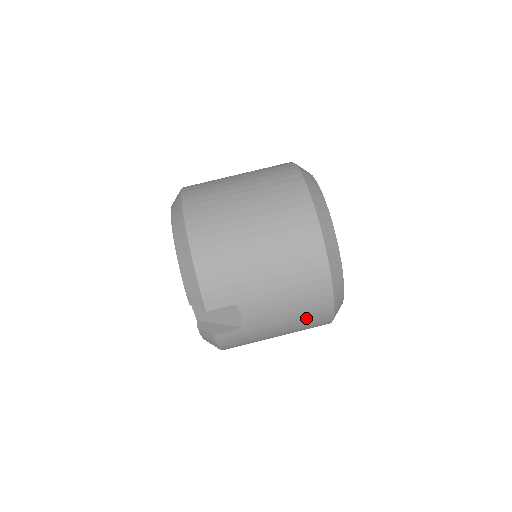
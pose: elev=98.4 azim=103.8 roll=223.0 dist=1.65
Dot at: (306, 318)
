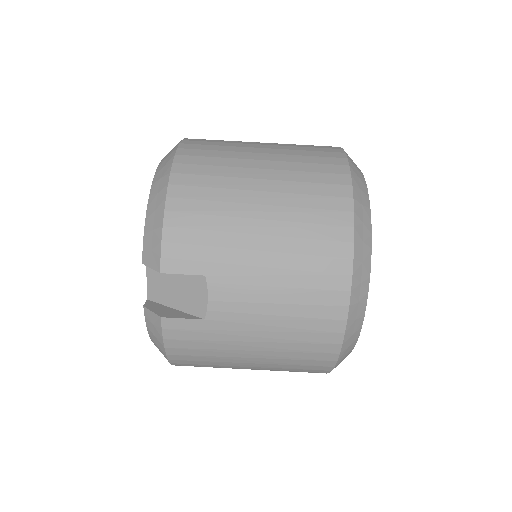
Dot at: (300, 338)
